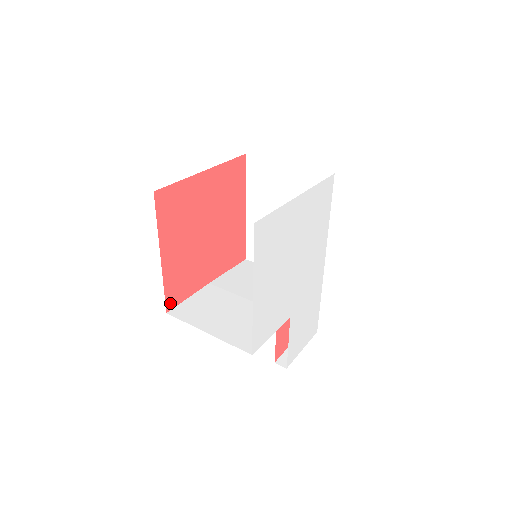
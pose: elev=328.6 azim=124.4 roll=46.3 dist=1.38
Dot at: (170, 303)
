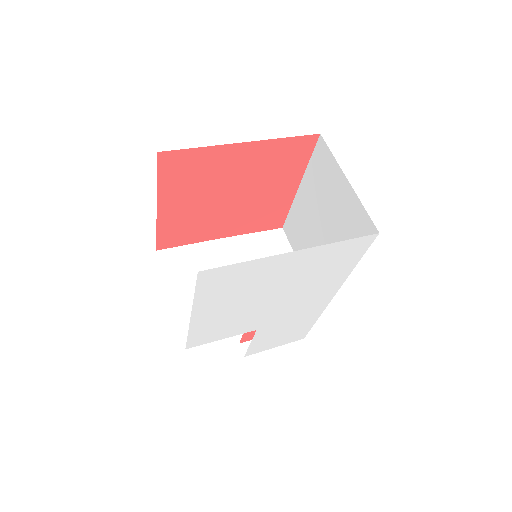
Dot at: (163, 244)
